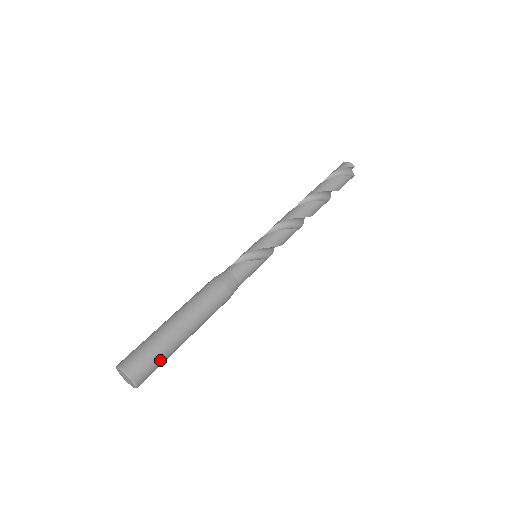
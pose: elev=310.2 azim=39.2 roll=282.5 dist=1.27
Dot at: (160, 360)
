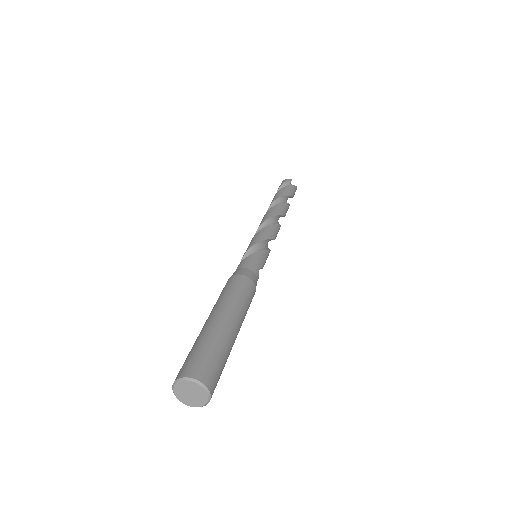
Dot at: (218, 355)
